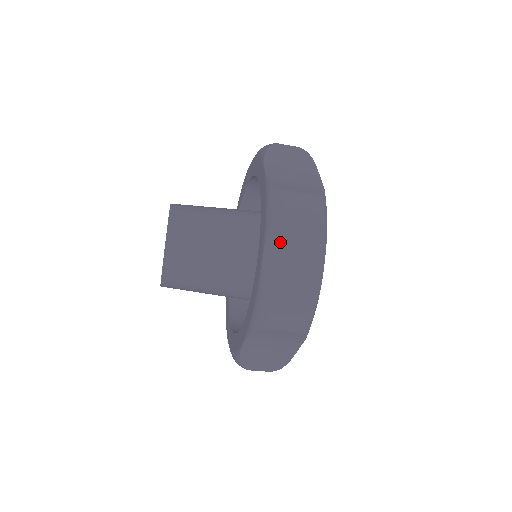
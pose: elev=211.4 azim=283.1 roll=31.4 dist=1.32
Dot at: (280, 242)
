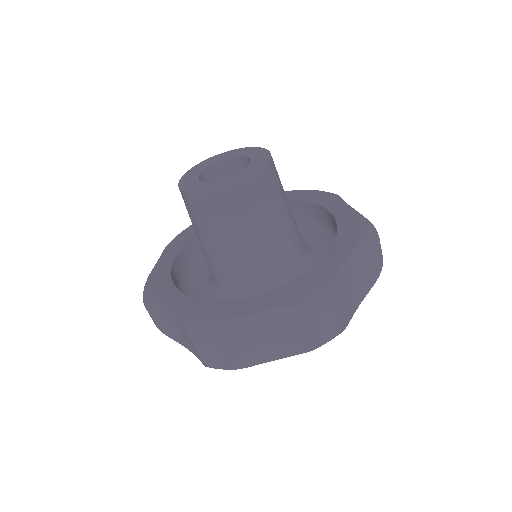
Dot at: (359, 259)
